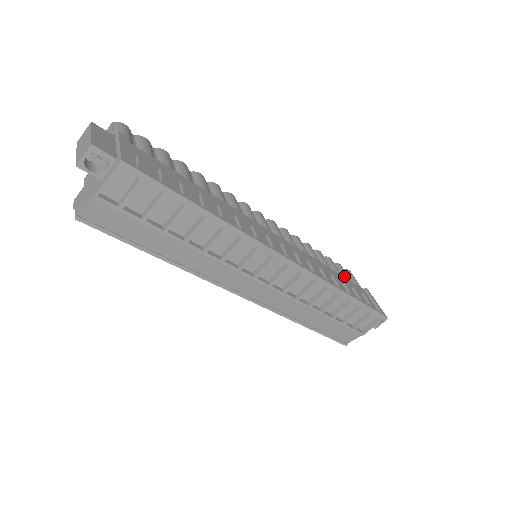
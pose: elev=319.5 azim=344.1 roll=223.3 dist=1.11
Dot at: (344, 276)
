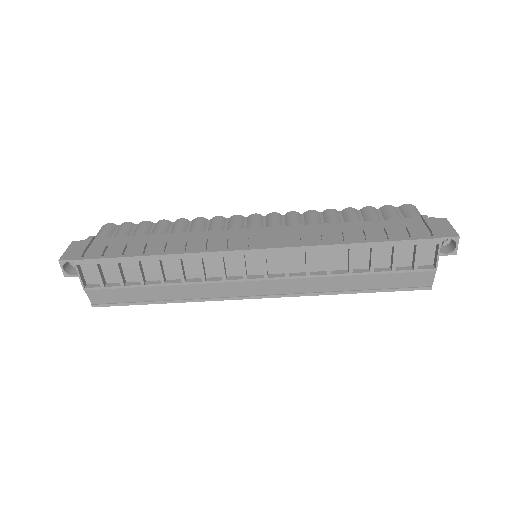
Dot at: (386, 218)
